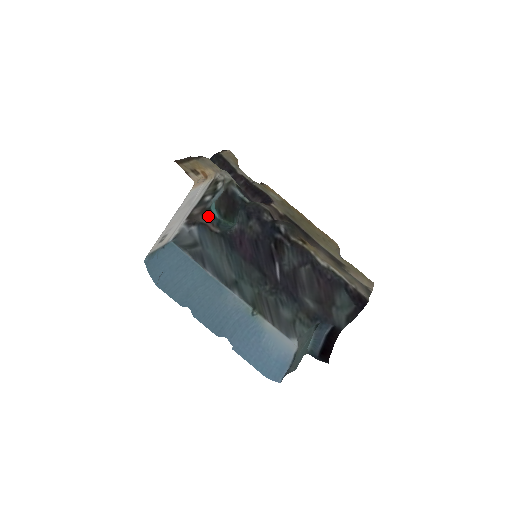
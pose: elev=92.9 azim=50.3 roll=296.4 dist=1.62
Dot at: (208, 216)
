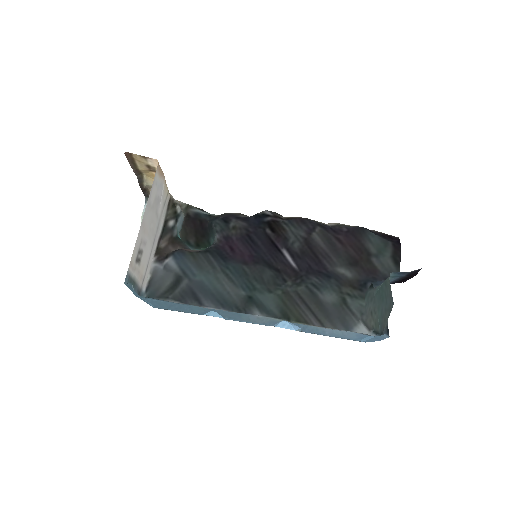
Dot at: (179, 243)
